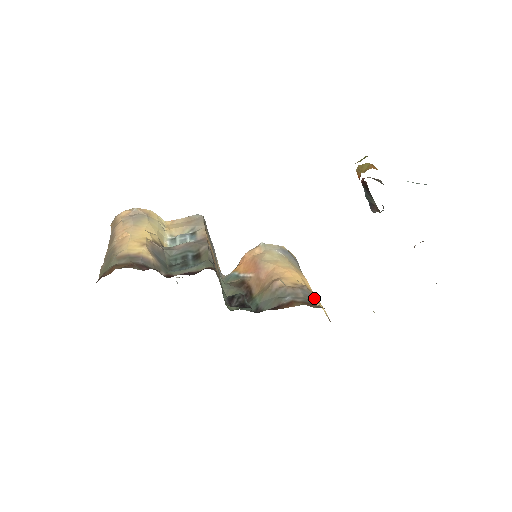
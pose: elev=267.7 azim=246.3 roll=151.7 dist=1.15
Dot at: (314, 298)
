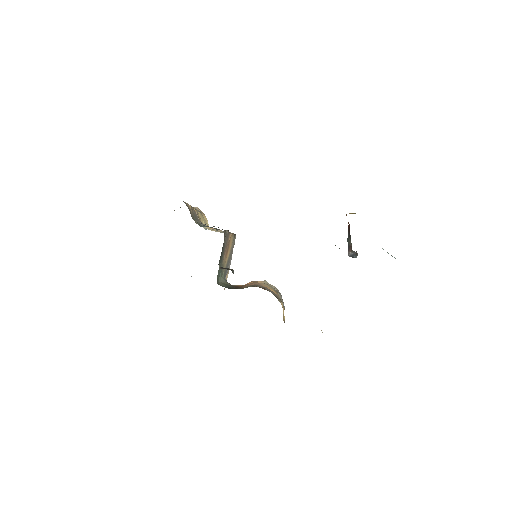
Dot at: occluded
